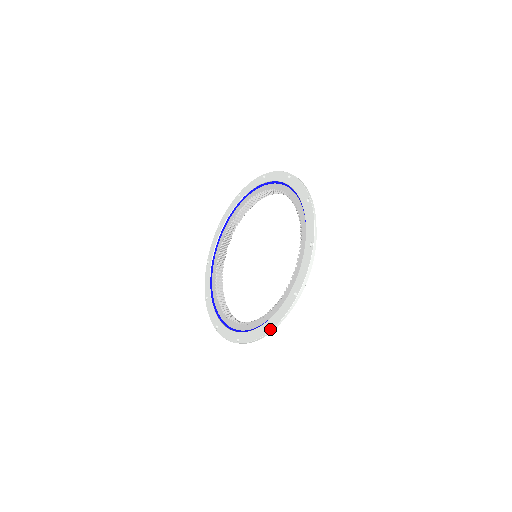
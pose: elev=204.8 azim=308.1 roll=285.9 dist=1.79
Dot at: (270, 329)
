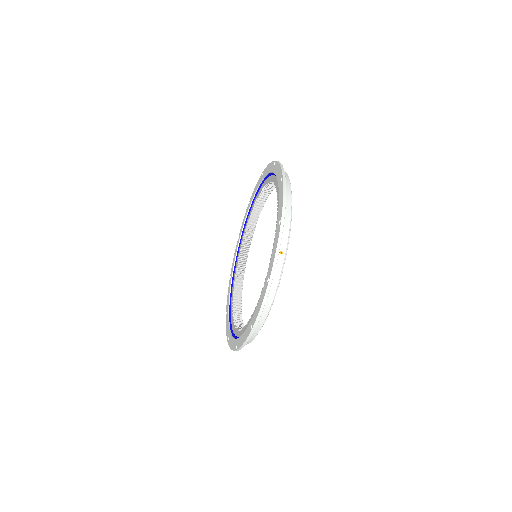
Dot at: (237, 348)
